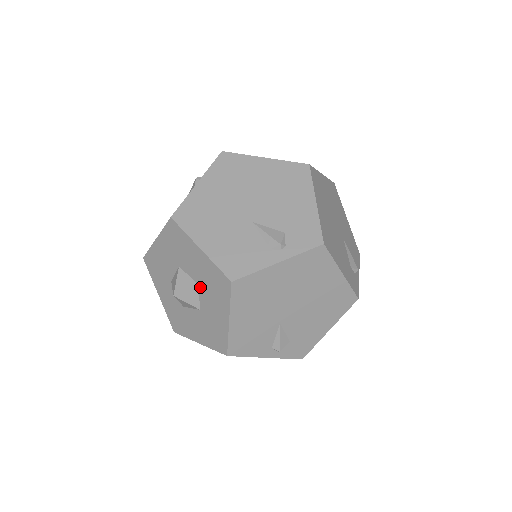
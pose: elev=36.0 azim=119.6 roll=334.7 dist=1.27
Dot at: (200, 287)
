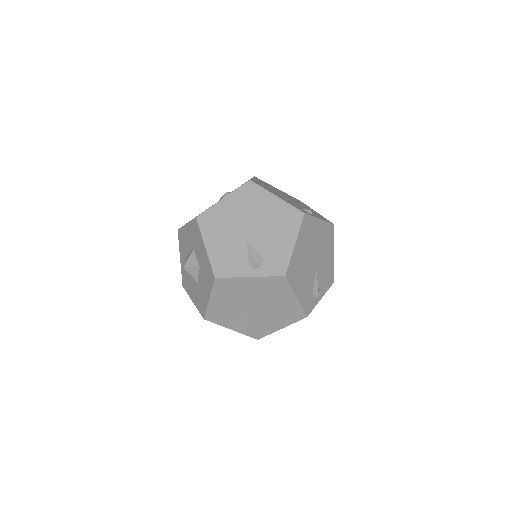
Dot at: (200, 269)
